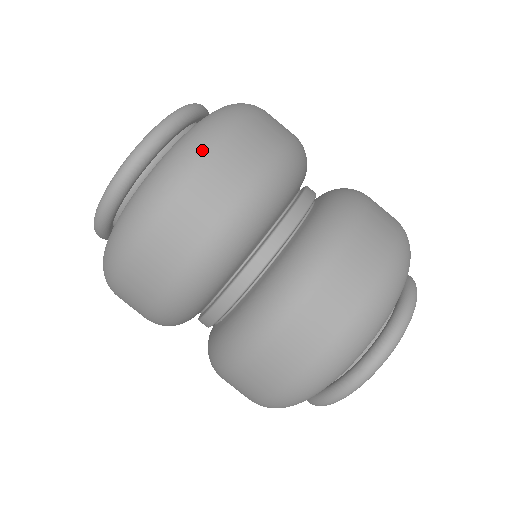
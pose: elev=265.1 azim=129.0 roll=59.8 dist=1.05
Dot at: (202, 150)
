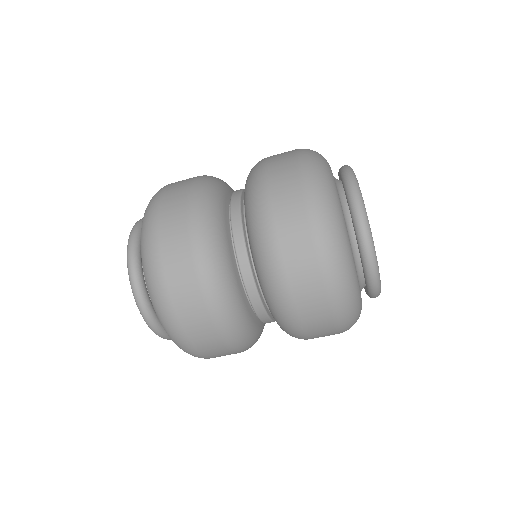
Dot at: (170, 319)
